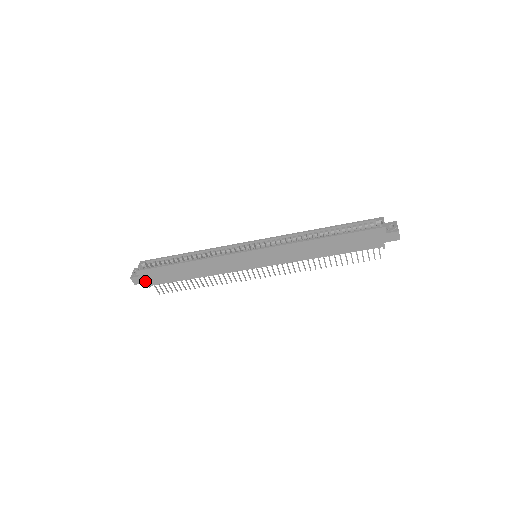
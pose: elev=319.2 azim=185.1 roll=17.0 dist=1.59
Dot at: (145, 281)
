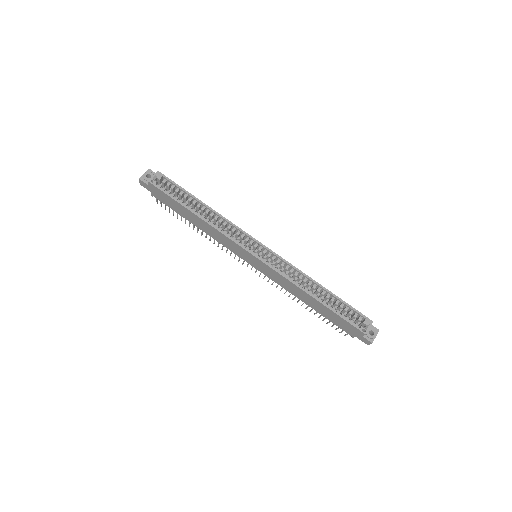
Dot at: (151, 191)
